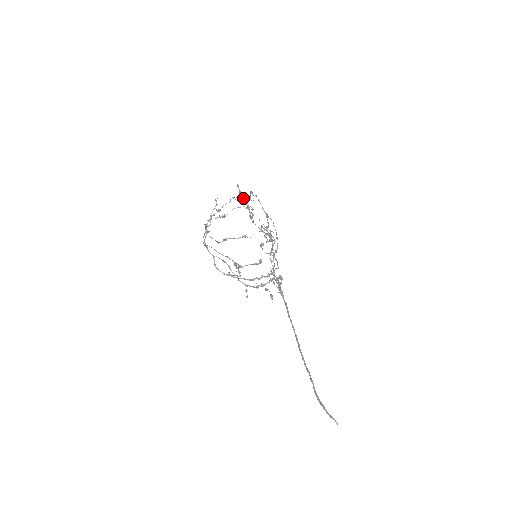
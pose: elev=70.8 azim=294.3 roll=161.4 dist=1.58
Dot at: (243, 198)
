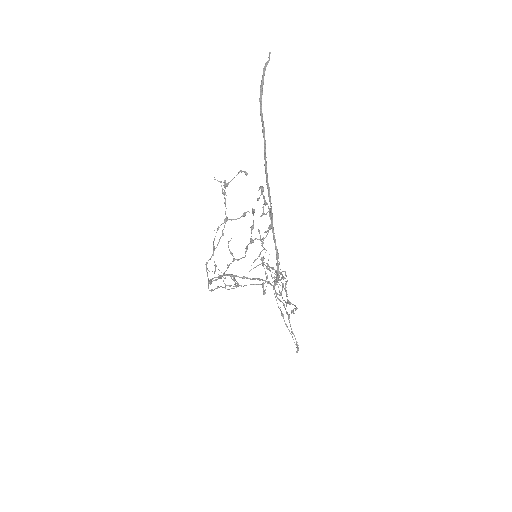
Dot at: (265, 289)
